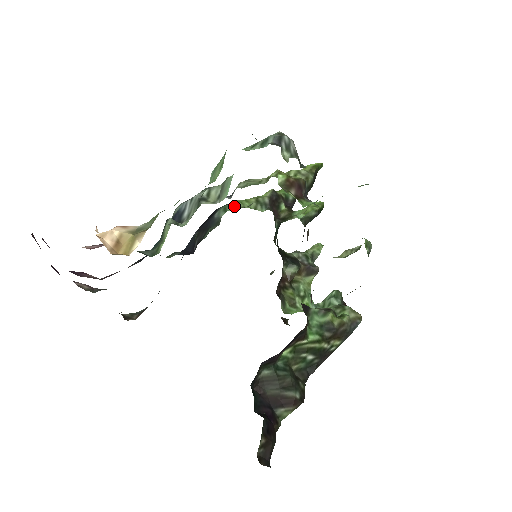
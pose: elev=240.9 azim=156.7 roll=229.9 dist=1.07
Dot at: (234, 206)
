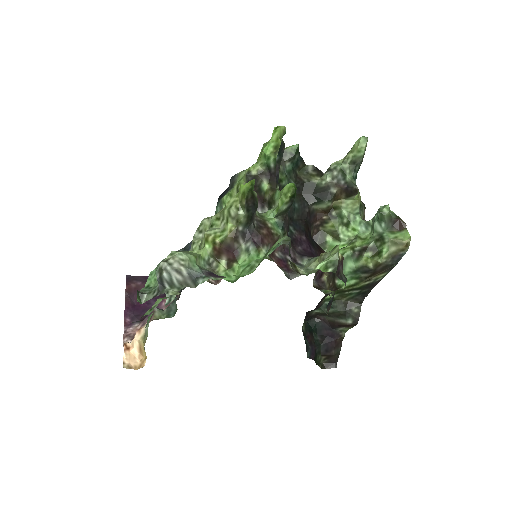
Dot at: occluded
